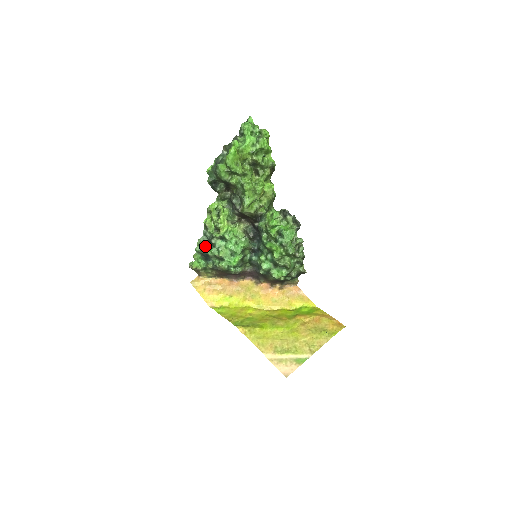
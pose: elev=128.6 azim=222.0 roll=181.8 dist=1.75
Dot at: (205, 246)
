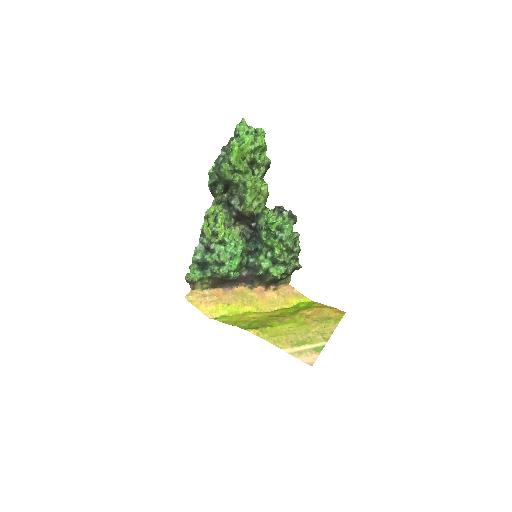
Dot at: (203, 254)
